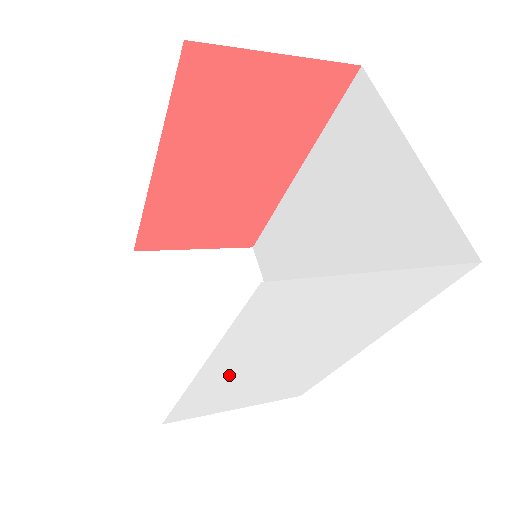
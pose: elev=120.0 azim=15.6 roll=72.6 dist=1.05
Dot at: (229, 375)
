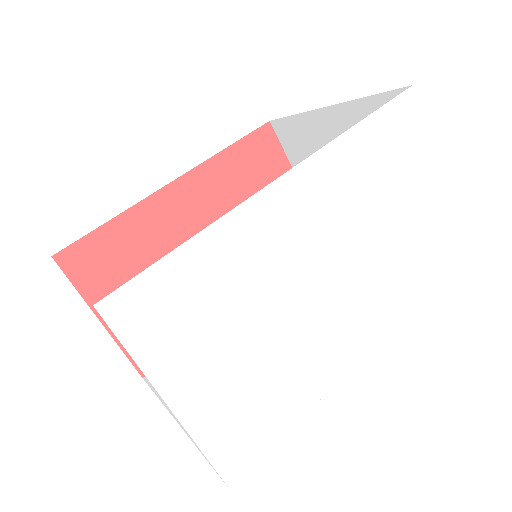
Dot at: (285, 228)
